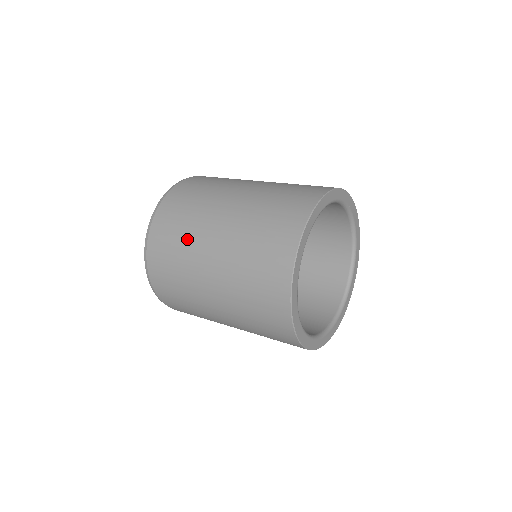
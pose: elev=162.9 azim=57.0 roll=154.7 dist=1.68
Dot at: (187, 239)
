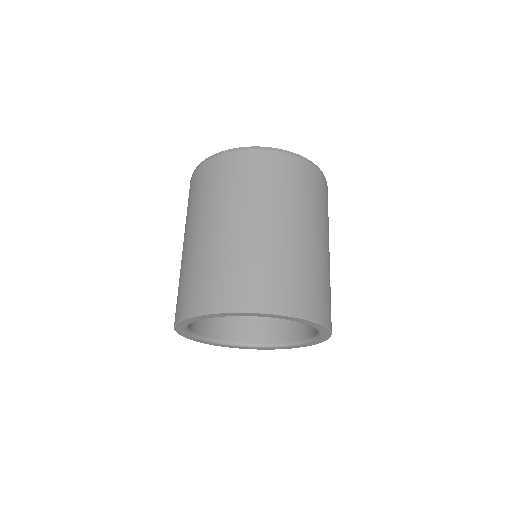
Dot at: occluded
